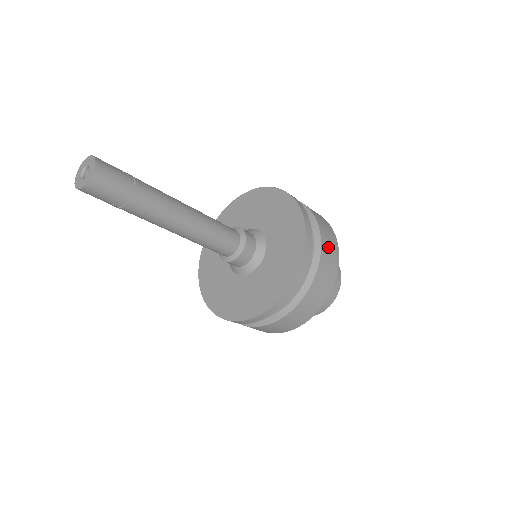
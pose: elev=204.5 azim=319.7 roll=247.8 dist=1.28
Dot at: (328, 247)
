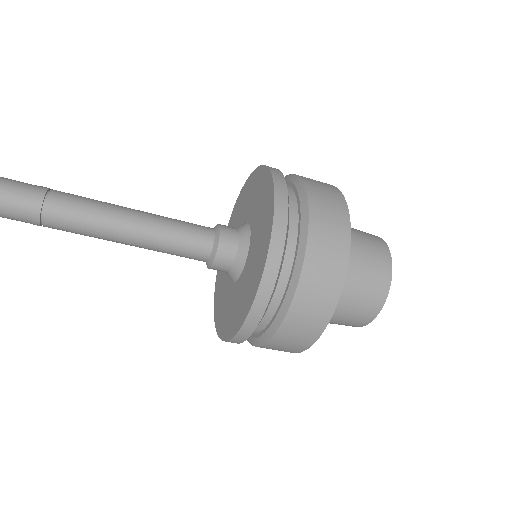
Dot at: (314, 289)
